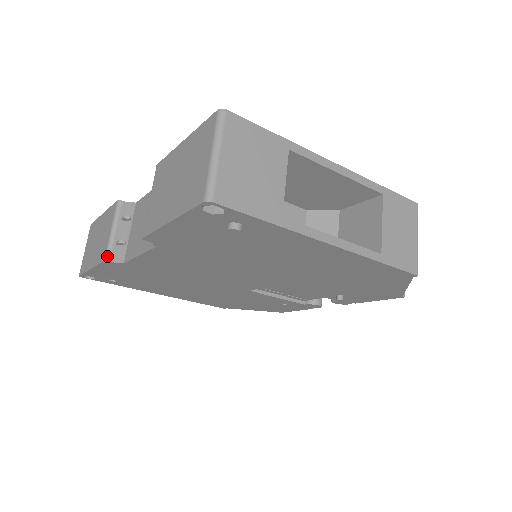
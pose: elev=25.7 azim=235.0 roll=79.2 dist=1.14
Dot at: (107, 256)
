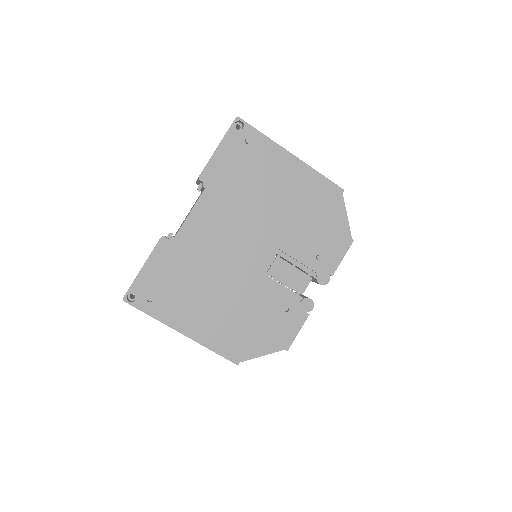
Dot at: (162, 236)
